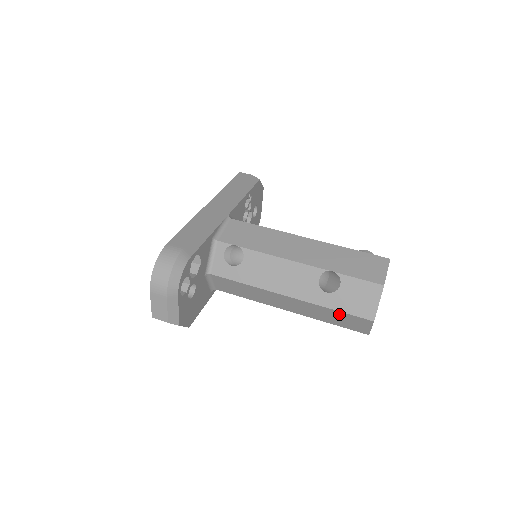
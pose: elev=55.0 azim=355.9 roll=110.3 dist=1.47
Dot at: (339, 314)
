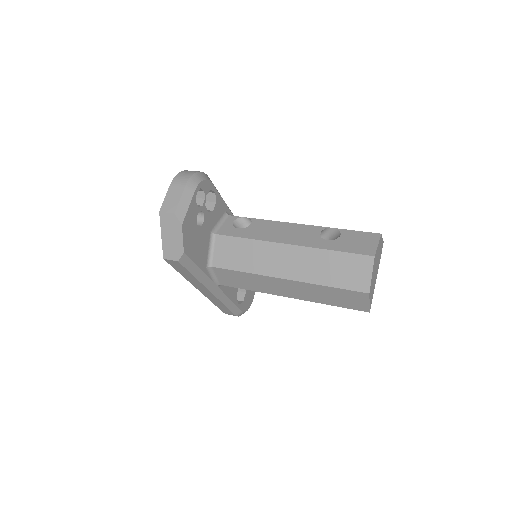
Dot at: (339, 258)
